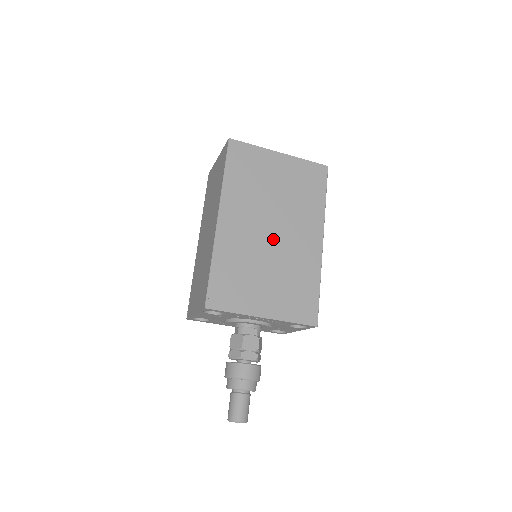
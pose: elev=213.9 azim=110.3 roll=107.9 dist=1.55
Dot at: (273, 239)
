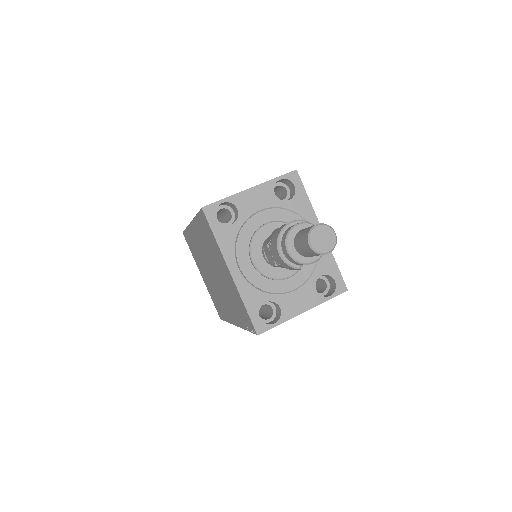
Dot at: occluded
